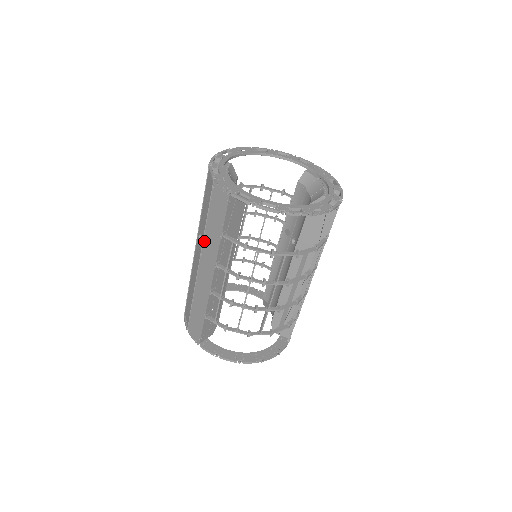
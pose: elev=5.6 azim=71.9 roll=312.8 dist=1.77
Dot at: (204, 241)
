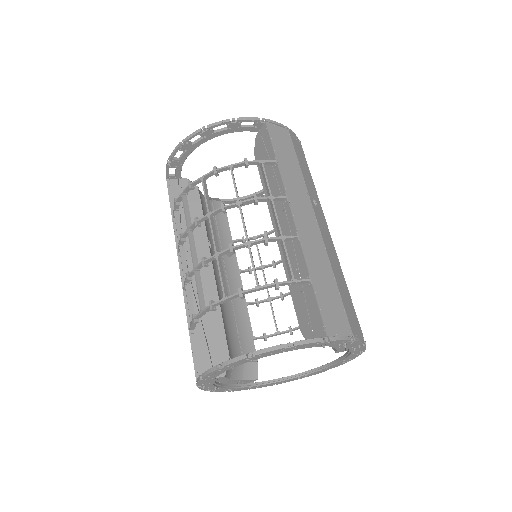
Dot at: occluded
